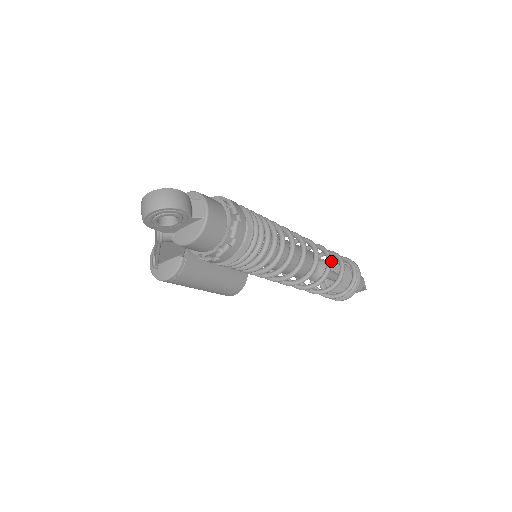
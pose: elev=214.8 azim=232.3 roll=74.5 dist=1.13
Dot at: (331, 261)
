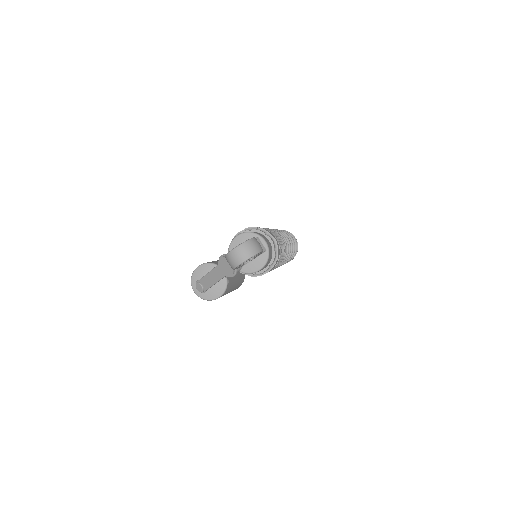
Dot at: (291, 240)
